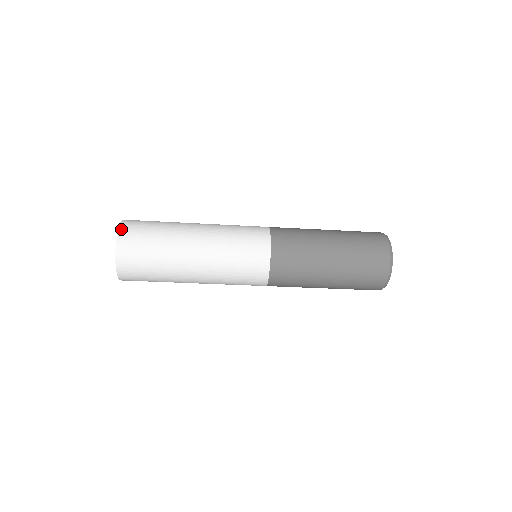
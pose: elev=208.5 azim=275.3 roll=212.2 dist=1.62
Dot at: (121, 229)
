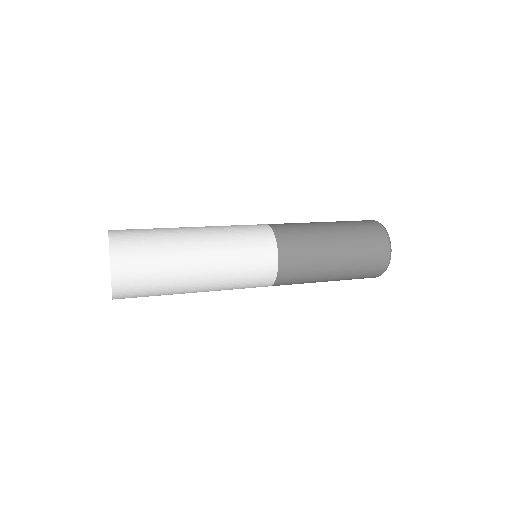
Dot at: (115, 293)
